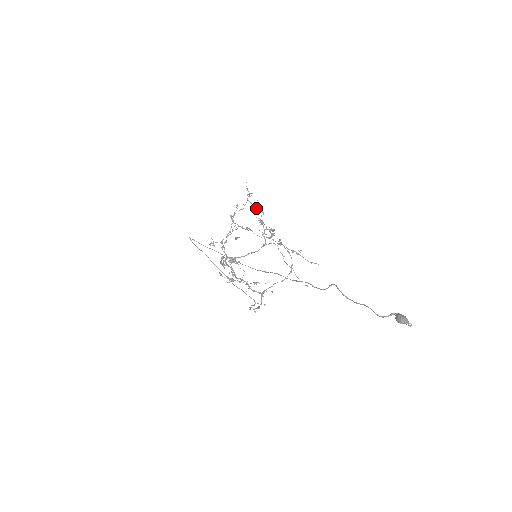
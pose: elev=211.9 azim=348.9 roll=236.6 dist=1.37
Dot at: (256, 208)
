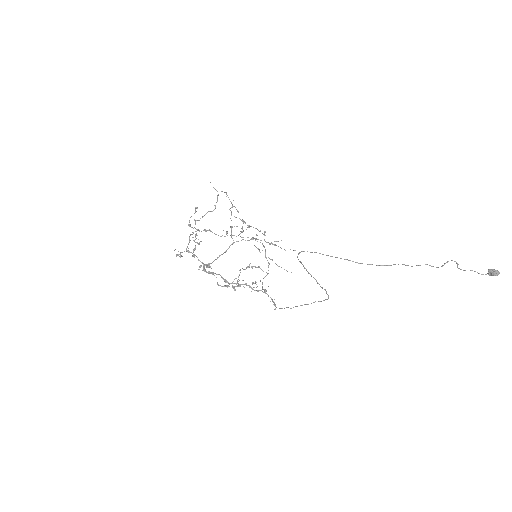
Dot at: occluded
